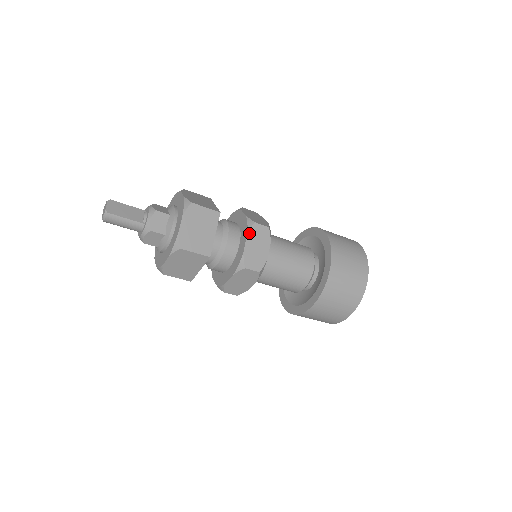
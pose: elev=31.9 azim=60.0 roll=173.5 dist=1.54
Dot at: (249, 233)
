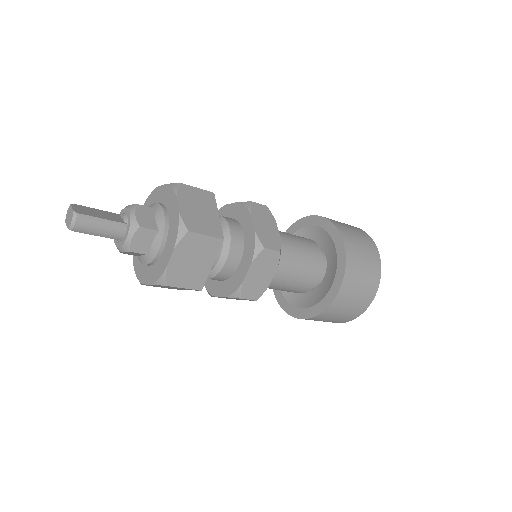
Dot at: (251, 212)
